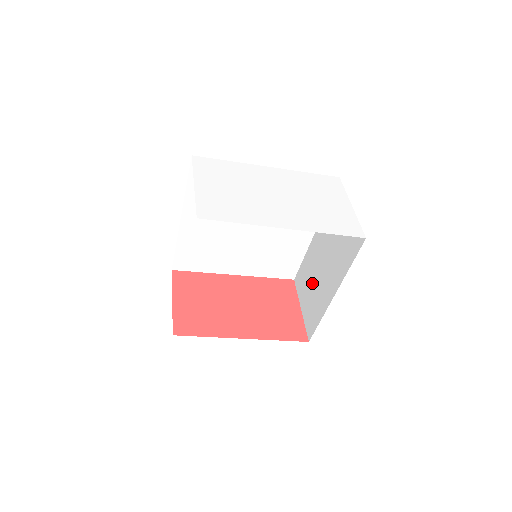
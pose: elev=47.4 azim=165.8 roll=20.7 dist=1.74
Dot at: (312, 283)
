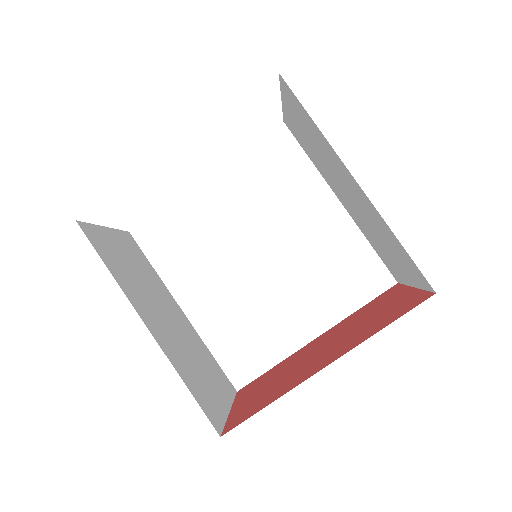
Dot at: occluded
